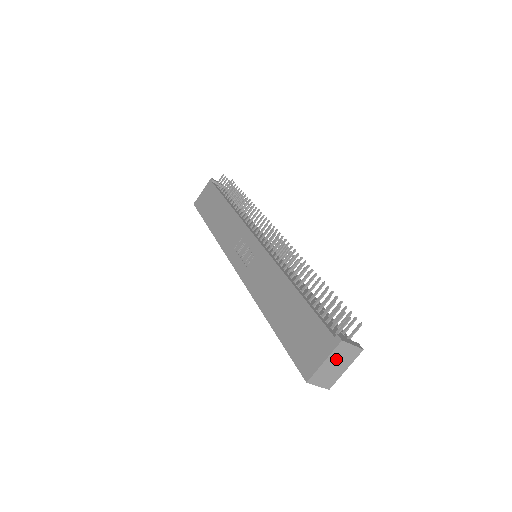
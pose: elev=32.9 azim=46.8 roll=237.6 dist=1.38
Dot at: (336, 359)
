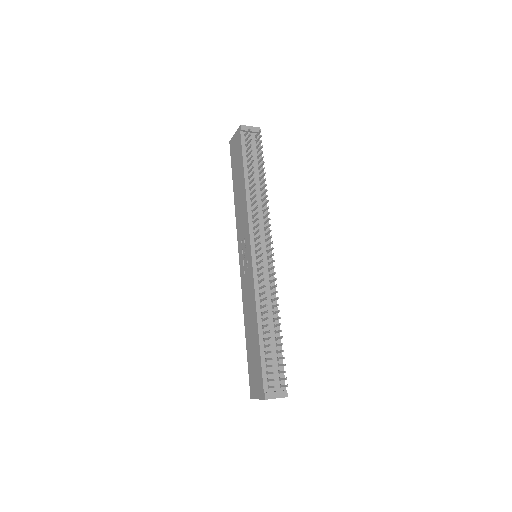
Dot at: occluded
